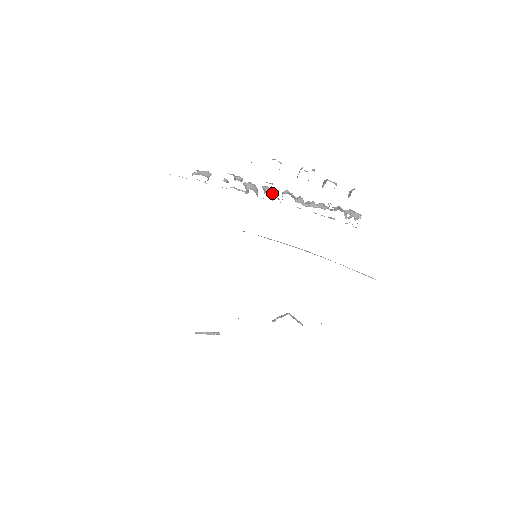
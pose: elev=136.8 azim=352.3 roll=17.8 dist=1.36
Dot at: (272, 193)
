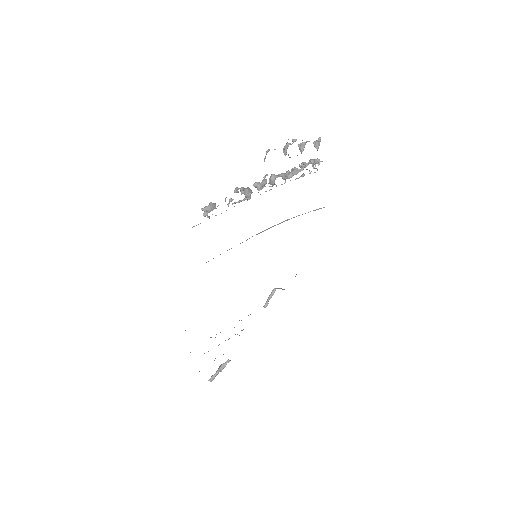
Dot at: (264, 185)
